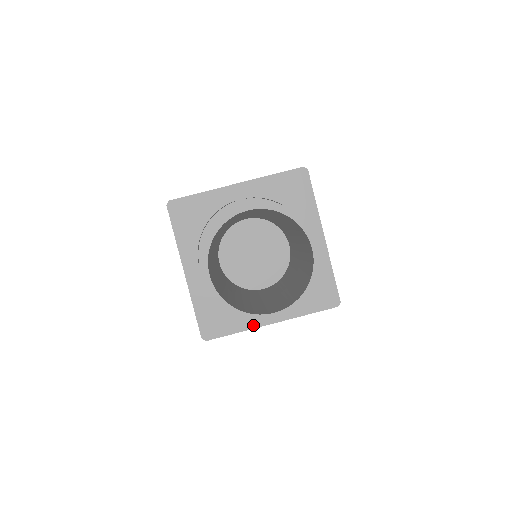
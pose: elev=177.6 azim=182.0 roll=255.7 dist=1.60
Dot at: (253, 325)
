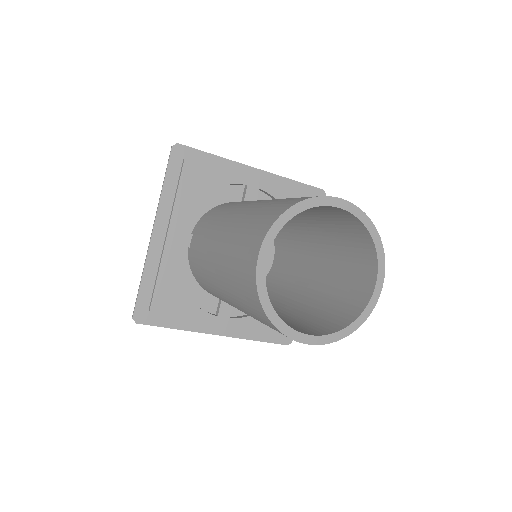
Dot at: (197, 328)
